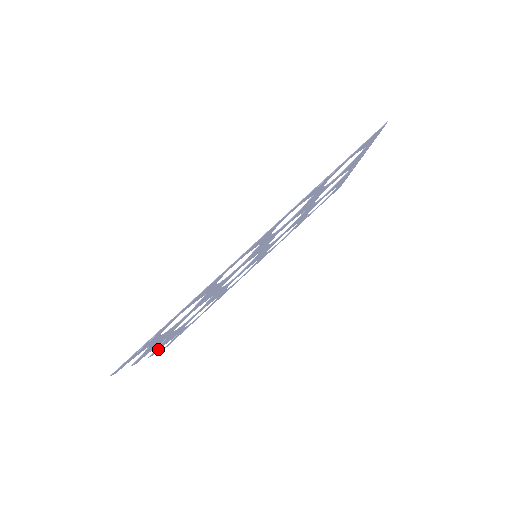
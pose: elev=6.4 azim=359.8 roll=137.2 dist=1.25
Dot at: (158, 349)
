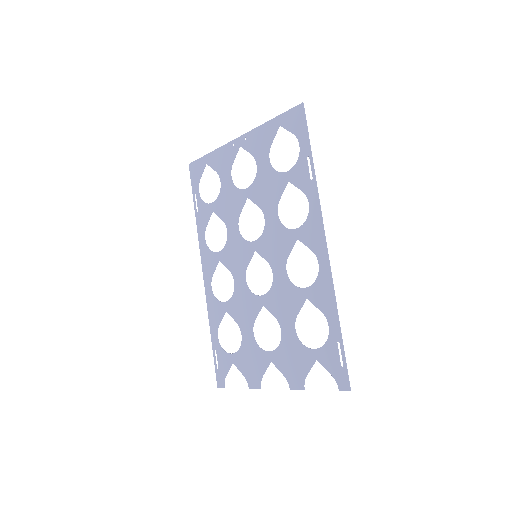
Dot at: (252, 379)
